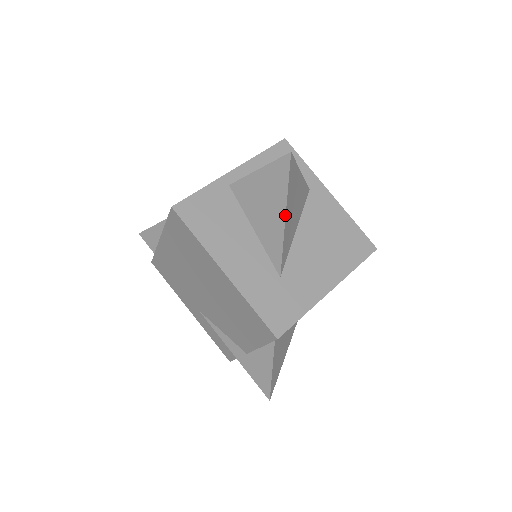
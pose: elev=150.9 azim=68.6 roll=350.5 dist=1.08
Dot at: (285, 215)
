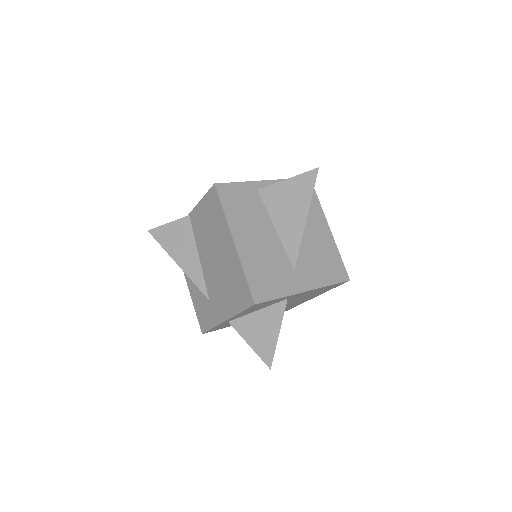
Dot at: occluded
